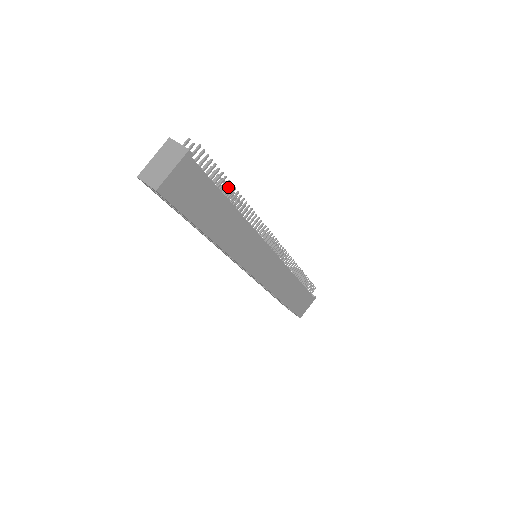
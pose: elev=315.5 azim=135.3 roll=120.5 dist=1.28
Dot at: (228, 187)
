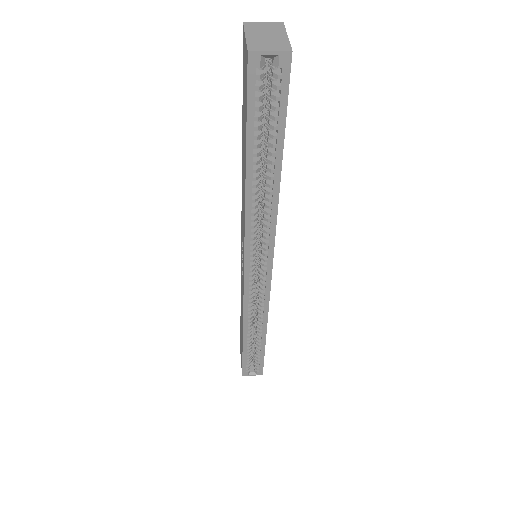
Dot at: occluded
